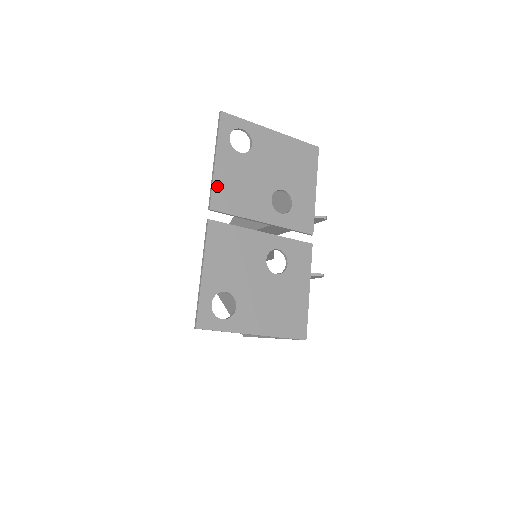
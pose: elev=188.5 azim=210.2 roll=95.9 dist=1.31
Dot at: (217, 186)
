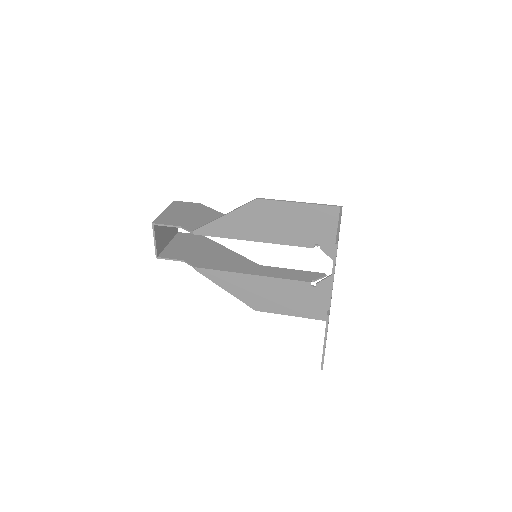
Dot at: occluded
